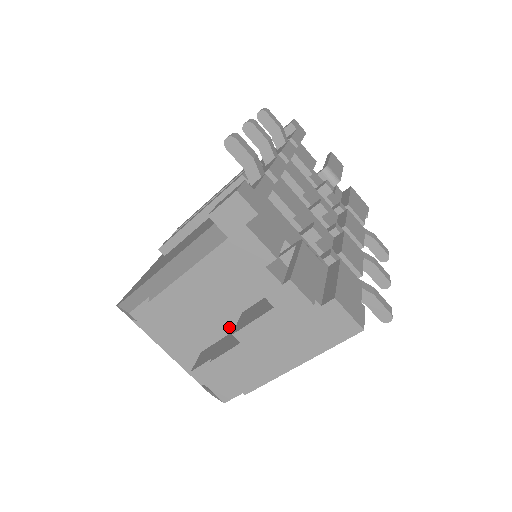
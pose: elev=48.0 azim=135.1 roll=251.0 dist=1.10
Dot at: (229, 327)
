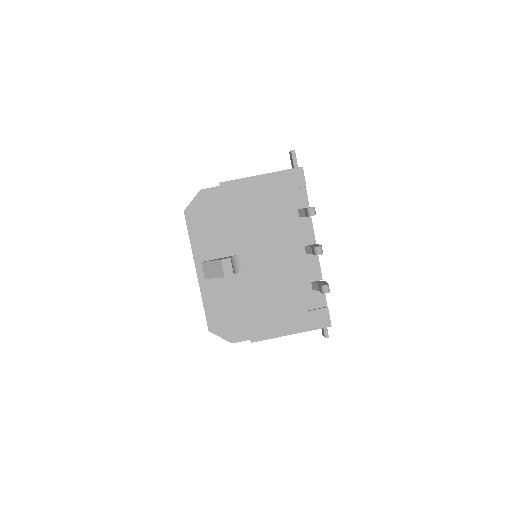
Dot at: occluded
